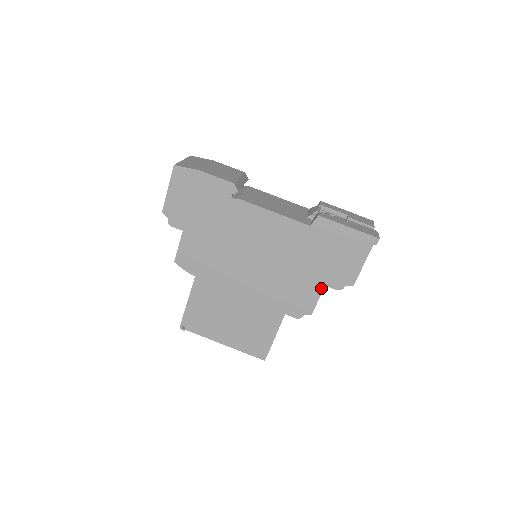
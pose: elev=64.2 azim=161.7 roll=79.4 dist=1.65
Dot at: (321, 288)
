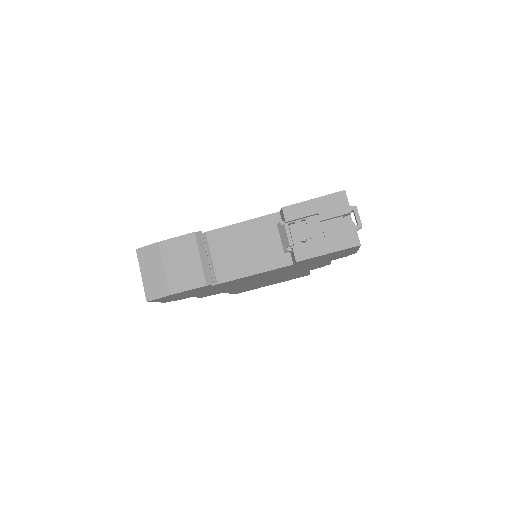
Dot at: occluded
